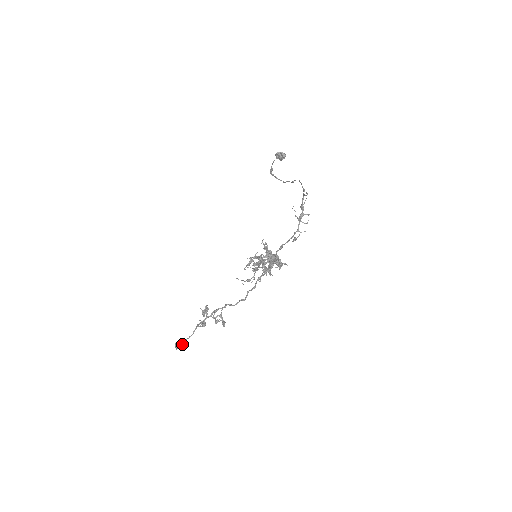
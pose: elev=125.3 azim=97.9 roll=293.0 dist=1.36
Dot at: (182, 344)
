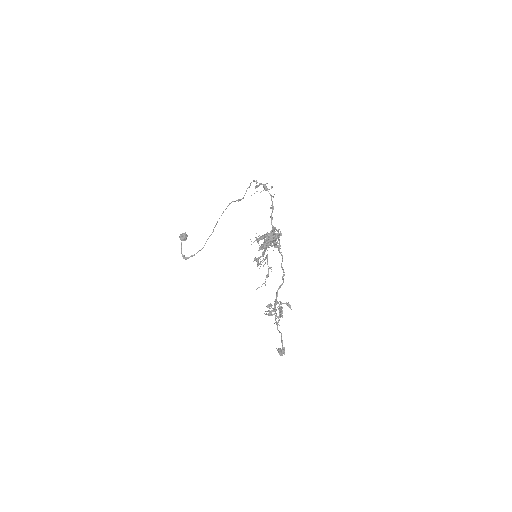
Dot at: (282, 345)
